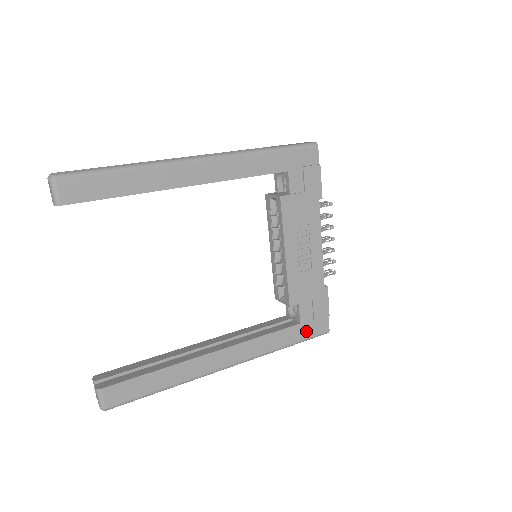
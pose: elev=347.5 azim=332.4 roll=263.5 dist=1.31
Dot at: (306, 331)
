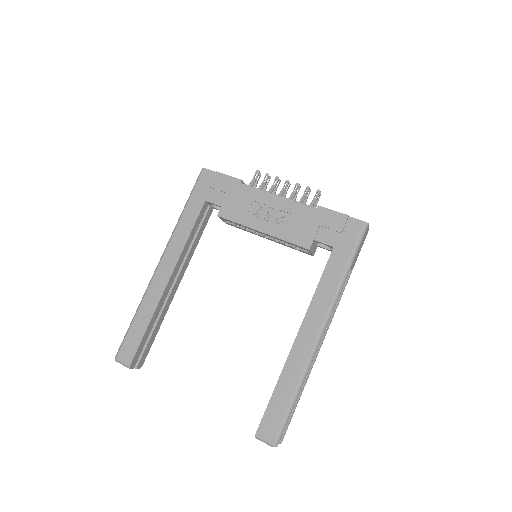
Dot at: (346, 245)
